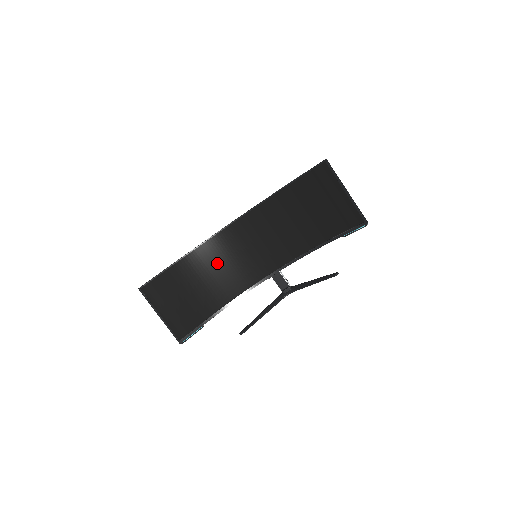
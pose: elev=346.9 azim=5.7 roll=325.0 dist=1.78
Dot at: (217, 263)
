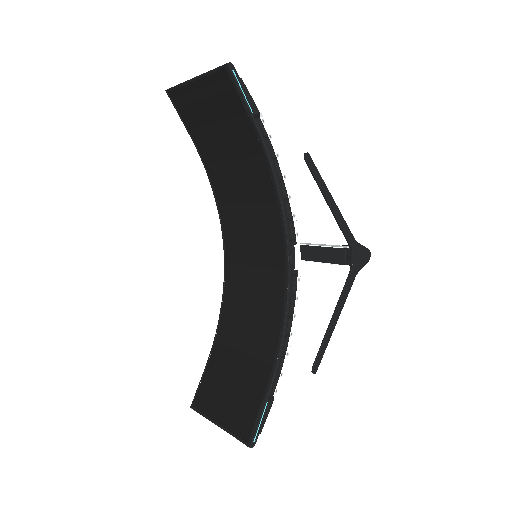
Dot at: (243, 308)
